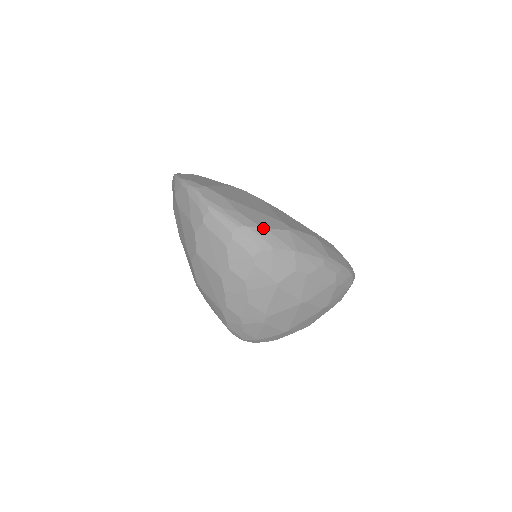
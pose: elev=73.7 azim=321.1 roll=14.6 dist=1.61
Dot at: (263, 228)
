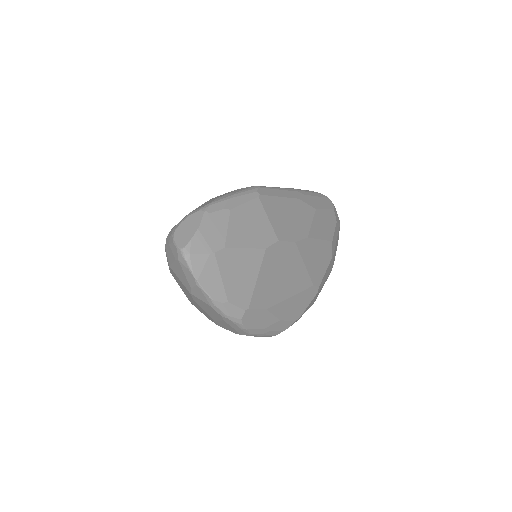
Dot at: occluded
